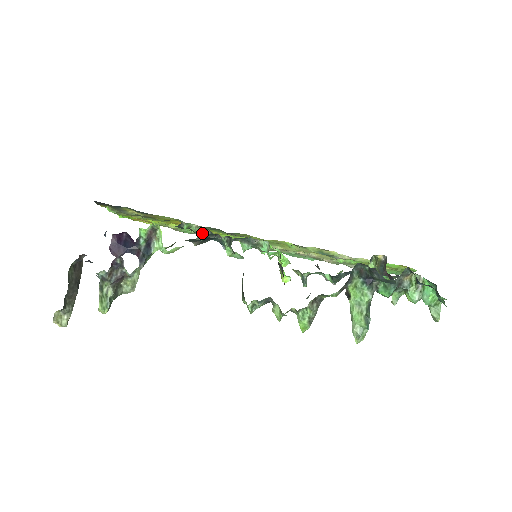
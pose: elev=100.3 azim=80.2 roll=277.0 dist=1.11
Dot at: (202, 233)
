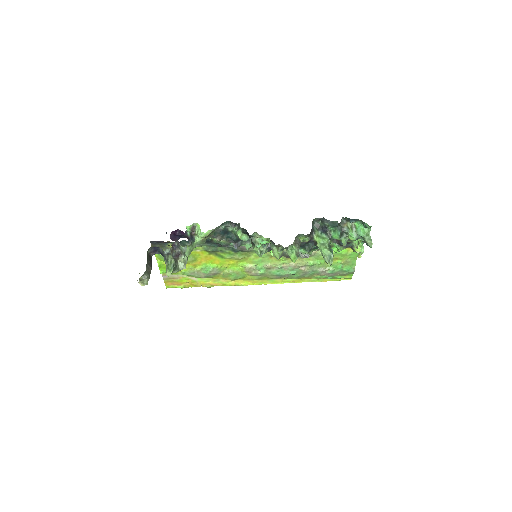
Dot at: (221, 241)
